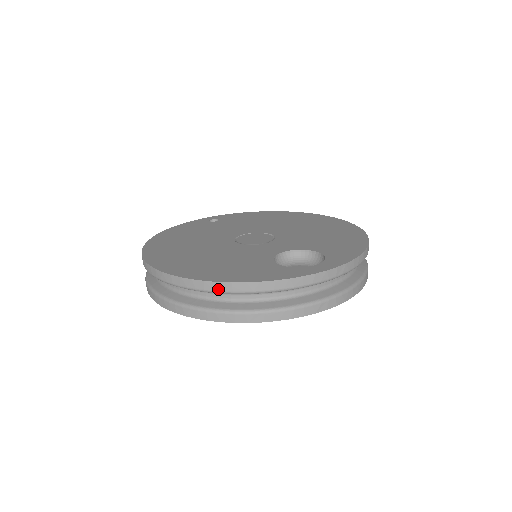
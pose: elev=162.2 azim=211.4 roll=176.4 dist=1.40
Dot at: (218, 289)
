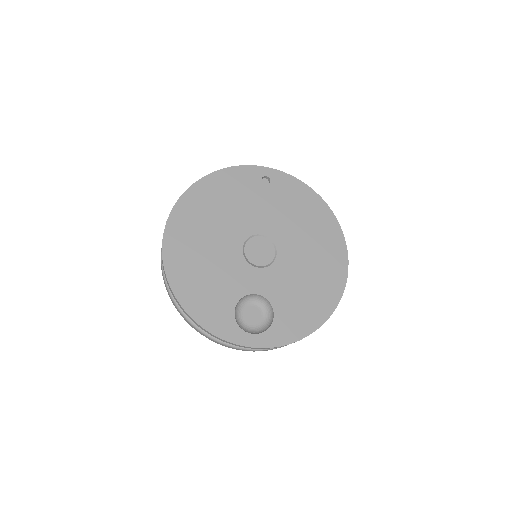
Dot at: (181, 307)
